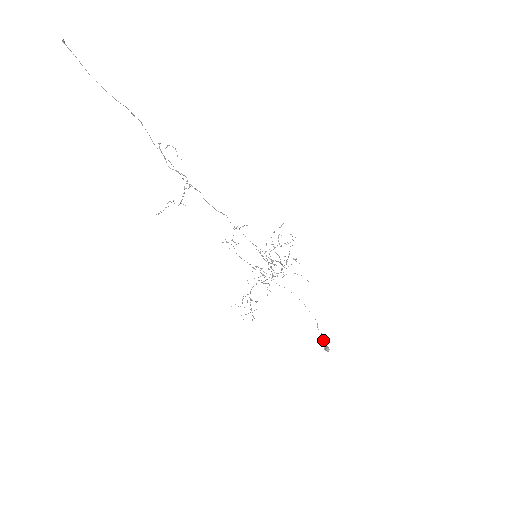
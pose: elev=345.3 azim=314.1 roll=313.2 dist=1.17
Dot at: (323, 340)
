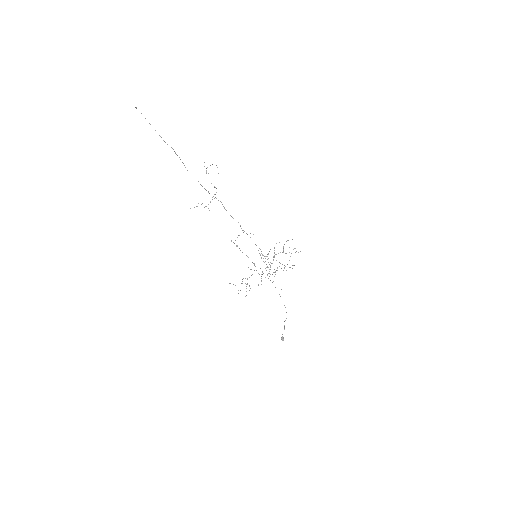
Dot at: occluded
